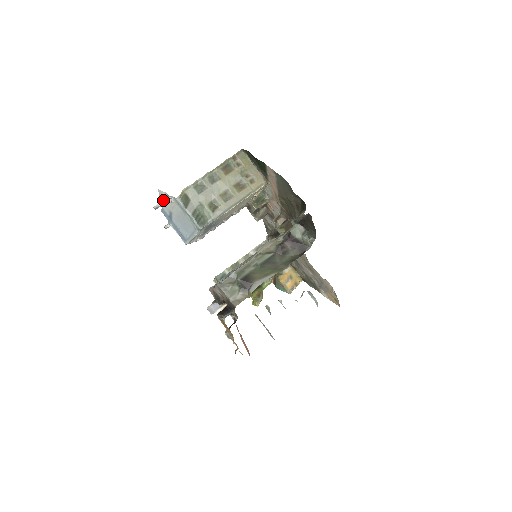
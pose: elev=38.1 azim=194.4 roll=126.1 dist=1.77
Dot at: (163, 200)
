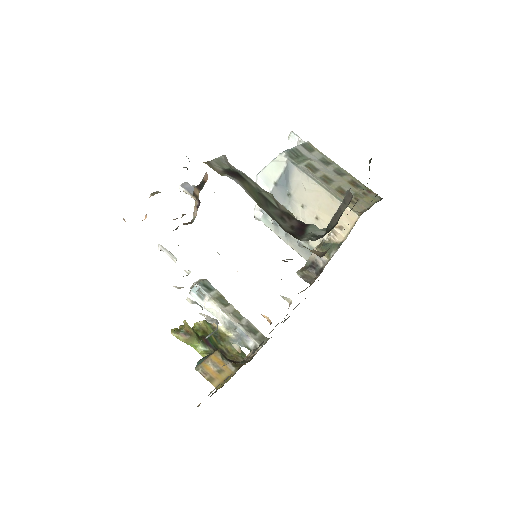
Dot at: occluded
